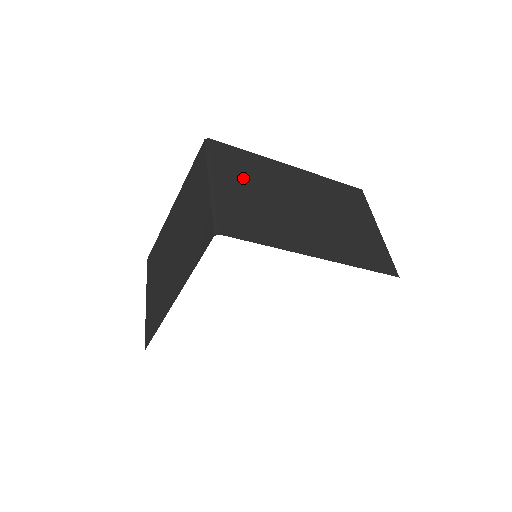
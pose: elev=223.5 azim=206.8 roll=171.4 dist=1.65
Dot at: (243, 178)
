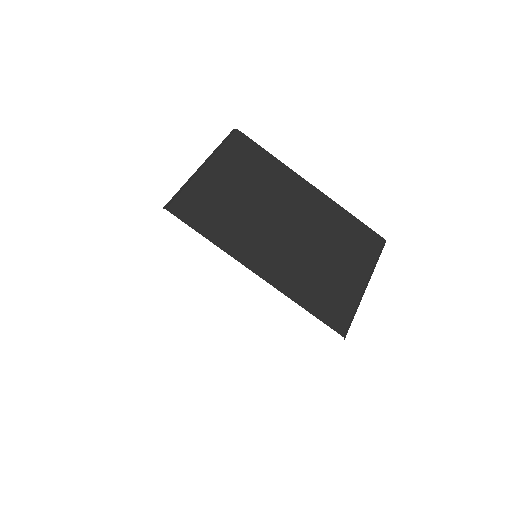
Dot at: (240, 175)
